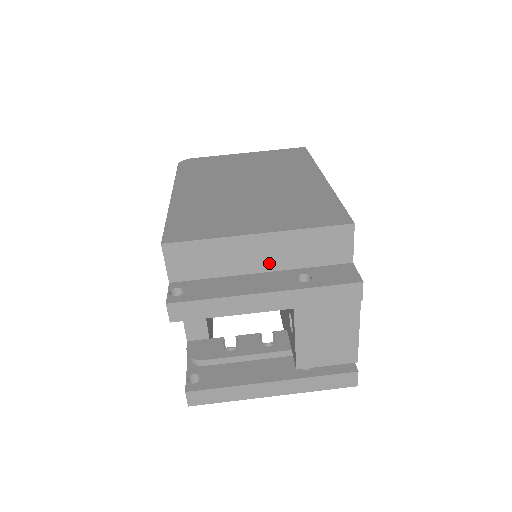
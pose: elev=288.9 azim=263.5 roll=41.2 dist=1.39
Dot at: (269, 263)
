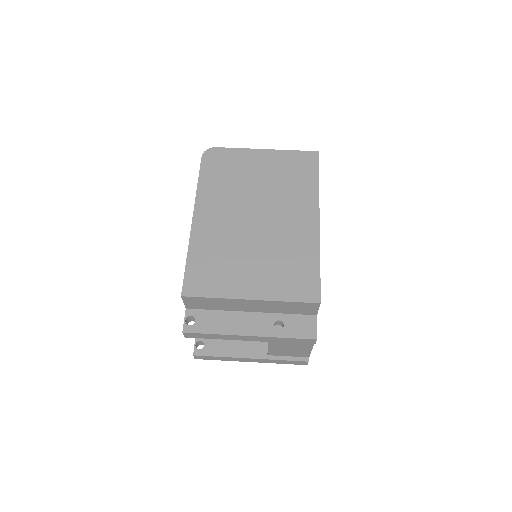
Dot at: (257, 309)
